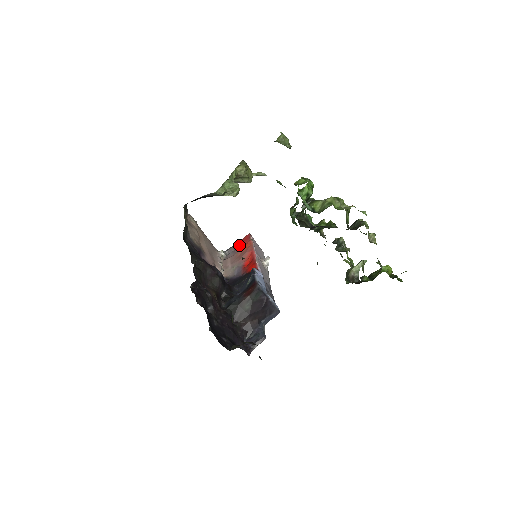
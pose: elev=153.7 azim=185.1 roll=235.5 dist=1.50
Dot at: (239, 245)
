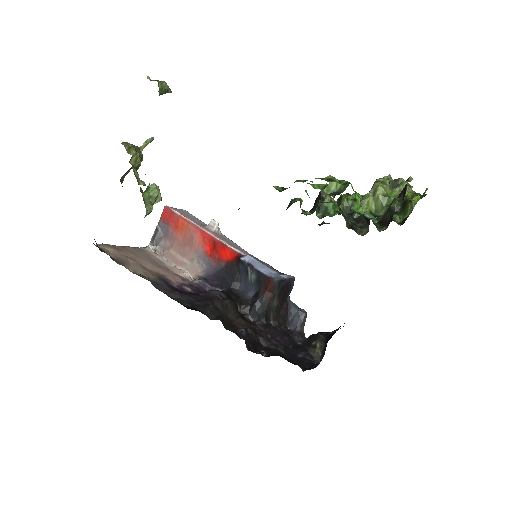
Dot at: (166, 227)
